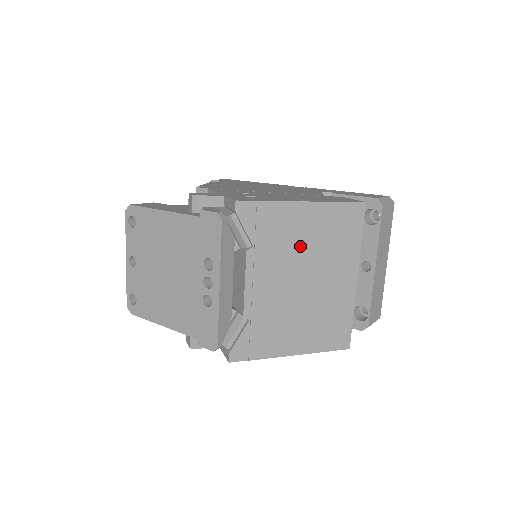
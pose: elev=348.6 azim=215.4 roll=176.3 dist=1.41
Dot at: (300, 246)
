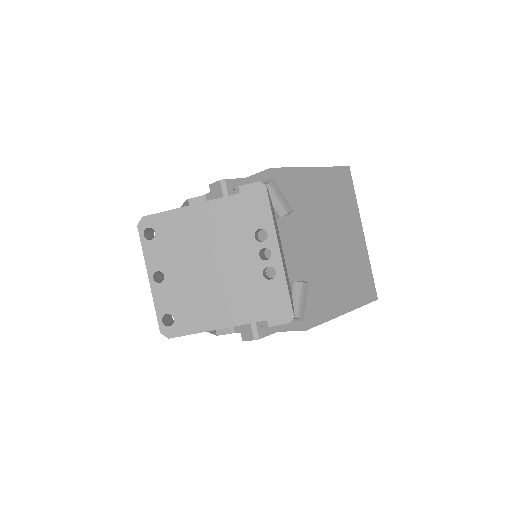
Dot at: (322, 207)
